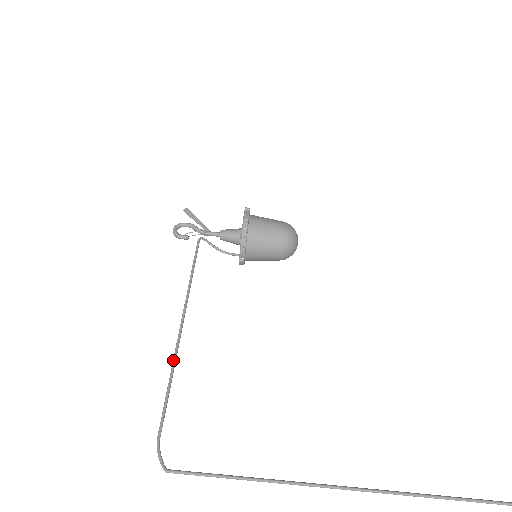
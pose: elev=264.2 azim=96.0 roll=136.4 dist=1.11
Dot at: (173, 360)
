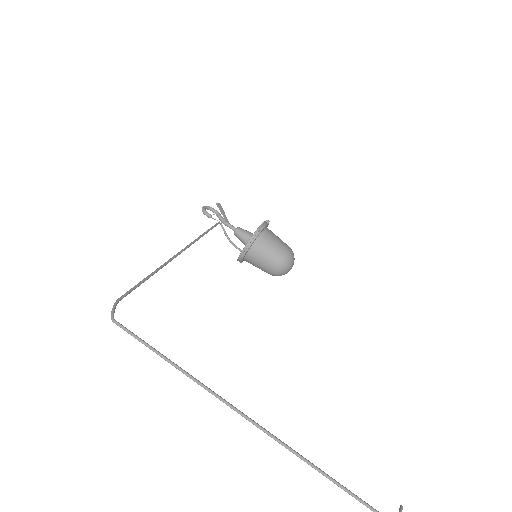
Dot at: (160, 266)
